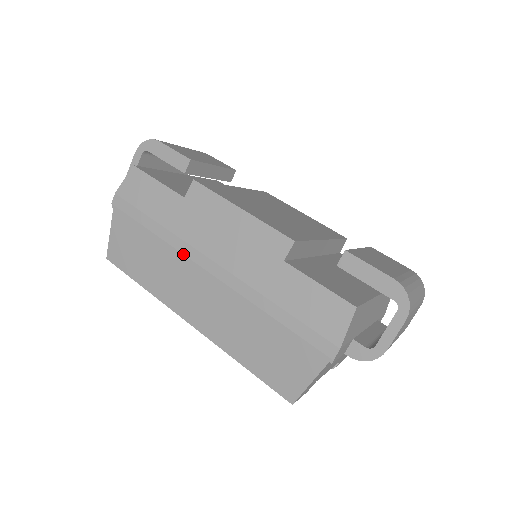
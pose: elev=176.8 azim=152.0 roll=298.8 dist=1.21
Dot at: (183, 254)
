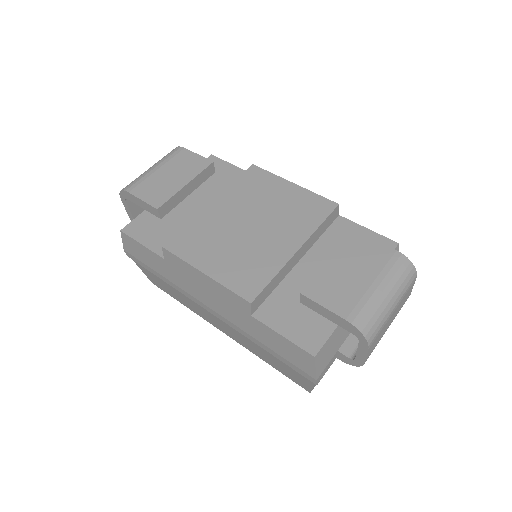
Dot at: (189, 297)
